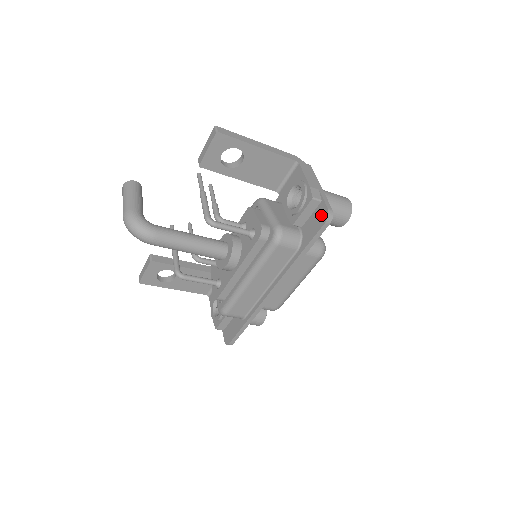
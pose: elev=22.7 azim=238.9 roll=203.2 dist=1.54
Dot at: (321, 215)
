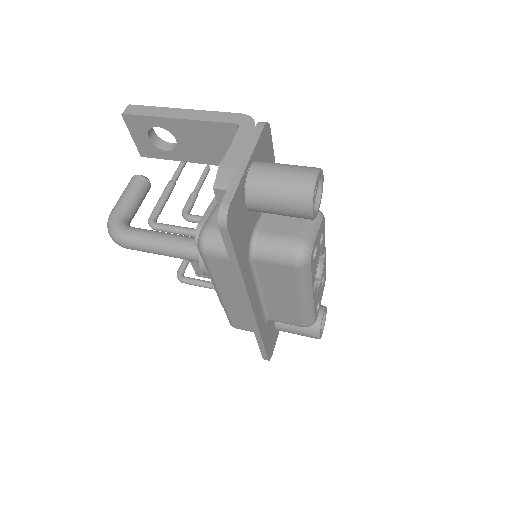
Dot at: occluded
